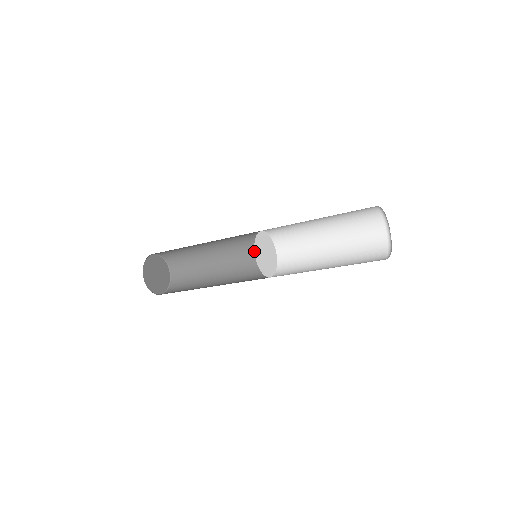
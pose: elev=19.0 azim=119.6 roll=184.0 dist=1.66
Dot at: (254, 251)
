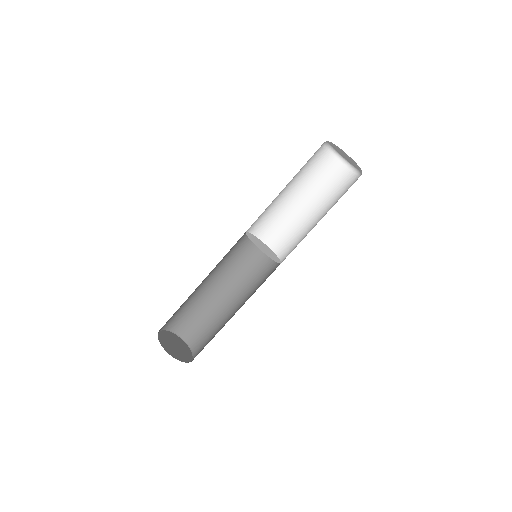
Dot at: (246, 259)
